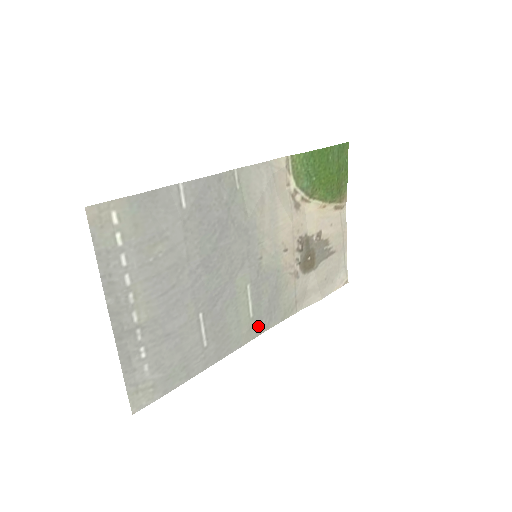
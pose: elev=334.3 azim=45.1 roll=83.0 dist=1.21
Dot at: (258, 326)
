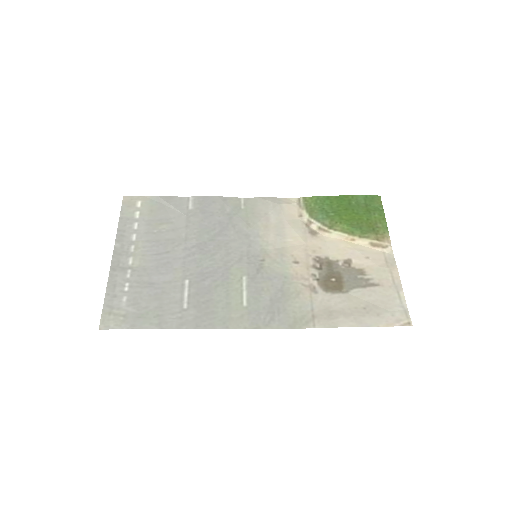
Dot at: (254, 319)
